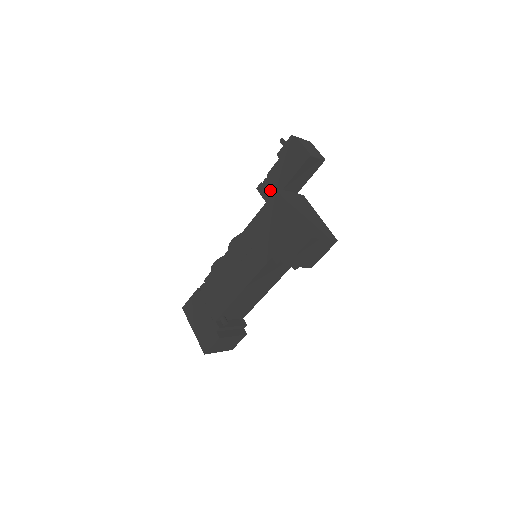
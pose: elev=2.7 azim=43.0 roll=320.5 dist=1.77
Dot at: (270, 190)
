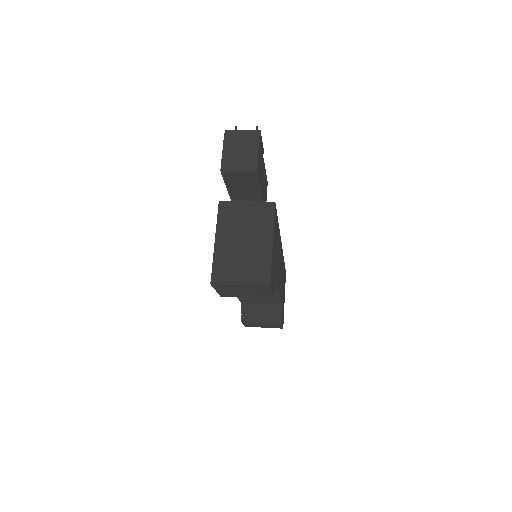
Dot at: occluded
